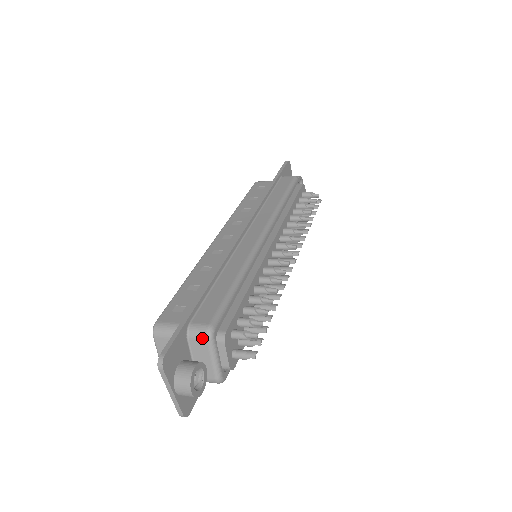
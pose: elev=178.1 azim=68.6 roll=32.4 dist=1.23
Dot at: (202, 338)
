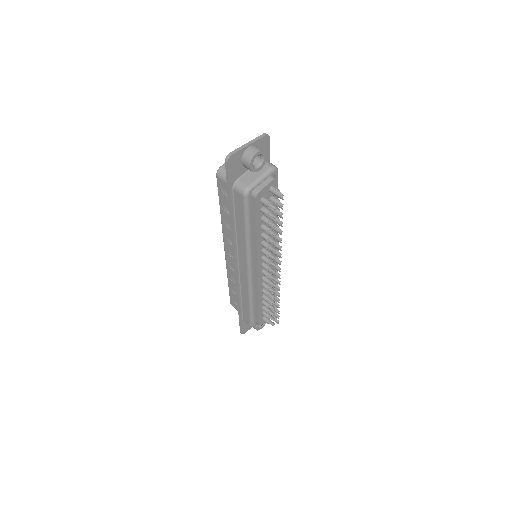
Dot at: occluded
